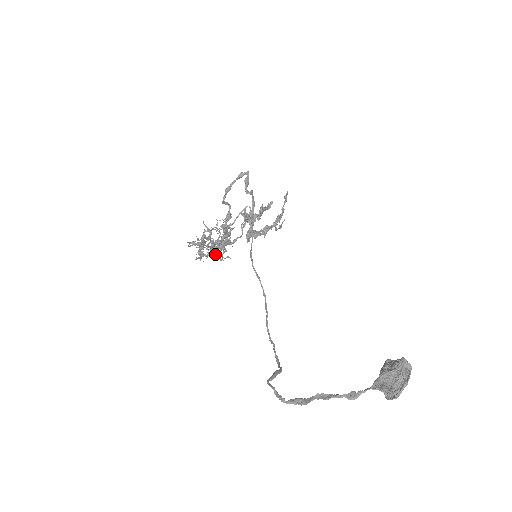
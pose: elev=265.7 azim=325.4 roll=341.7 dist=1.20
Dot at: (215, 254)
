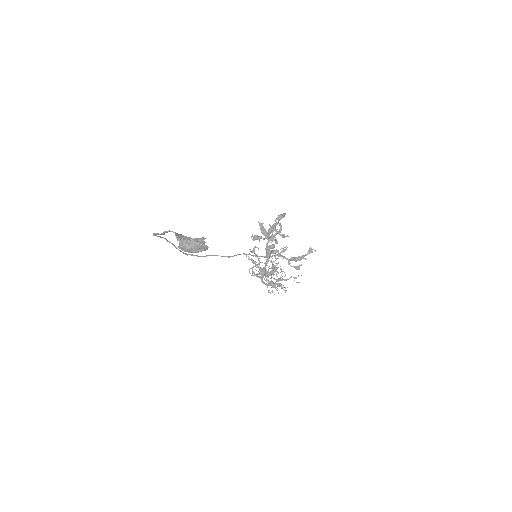
Dot at: occluded
